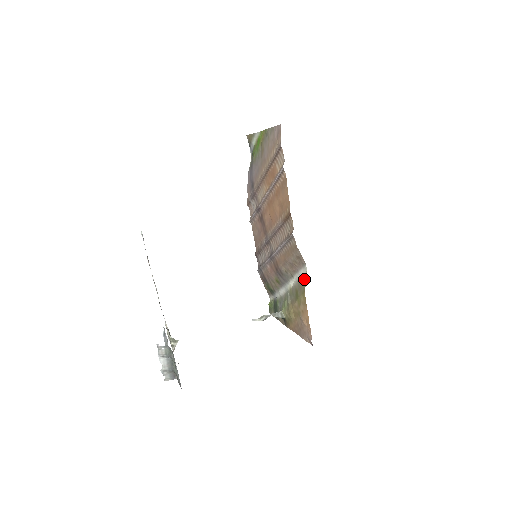
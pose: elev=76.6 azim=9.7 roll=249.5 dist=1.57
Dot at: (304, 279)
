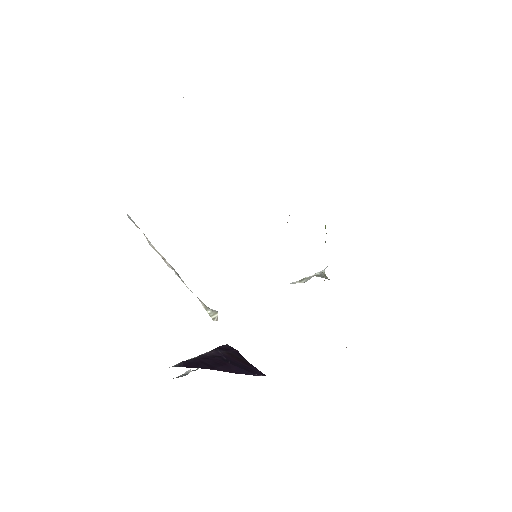
Dot at: occluded
